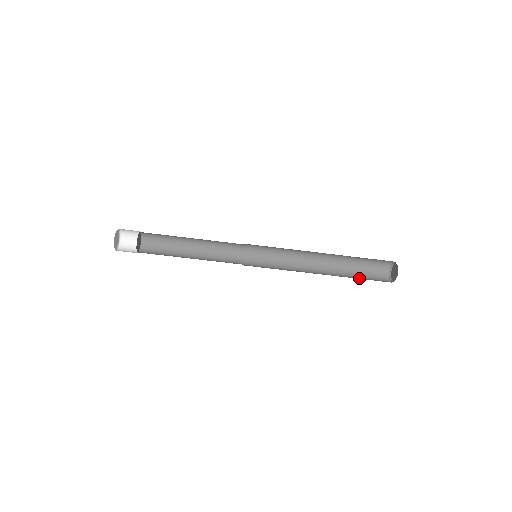
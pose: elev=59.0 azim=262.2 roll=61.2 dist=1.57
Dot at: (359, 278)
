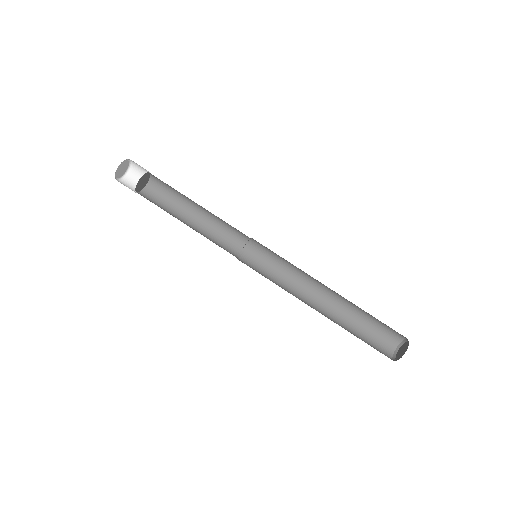
Dot at: (359, 338)
